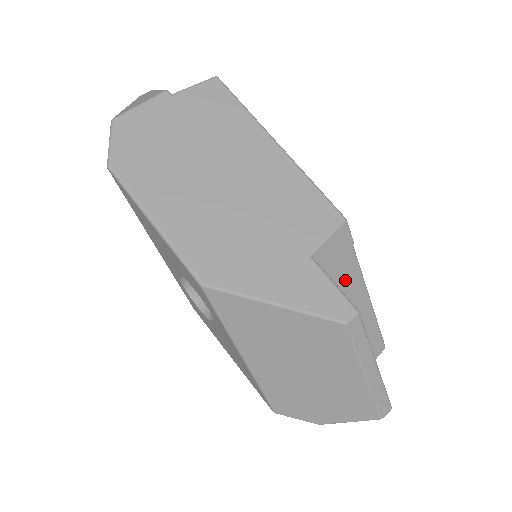
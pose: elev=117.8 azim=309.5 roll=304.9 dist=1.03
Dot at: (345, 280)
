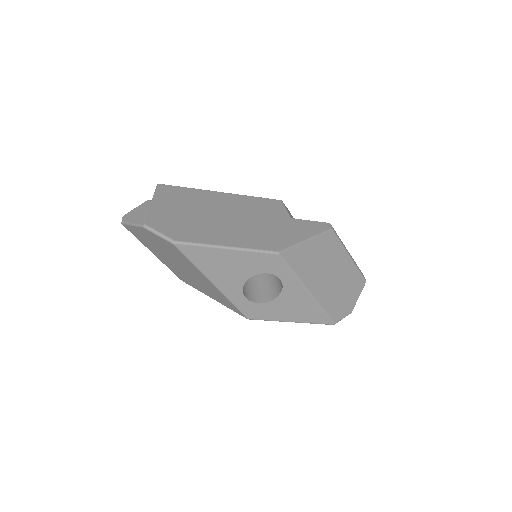
Dot at: occluded
